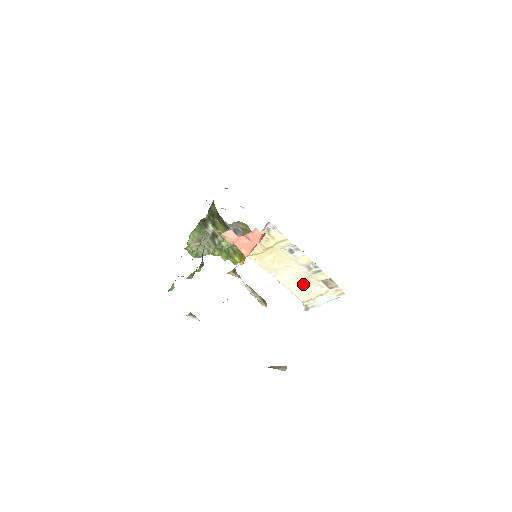
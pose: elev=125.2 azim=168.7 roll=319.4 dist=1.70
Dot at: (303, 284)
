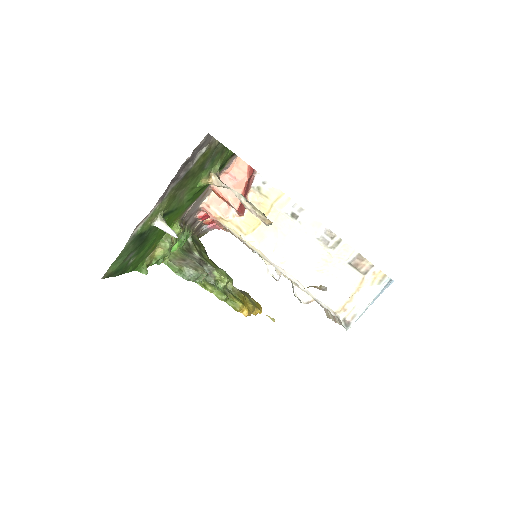
Dot at: (326, 274)
